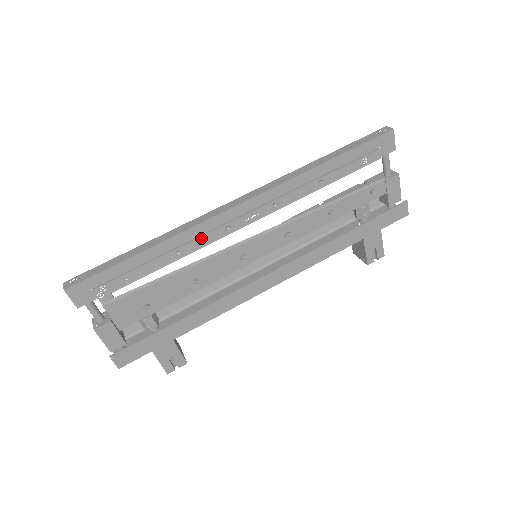
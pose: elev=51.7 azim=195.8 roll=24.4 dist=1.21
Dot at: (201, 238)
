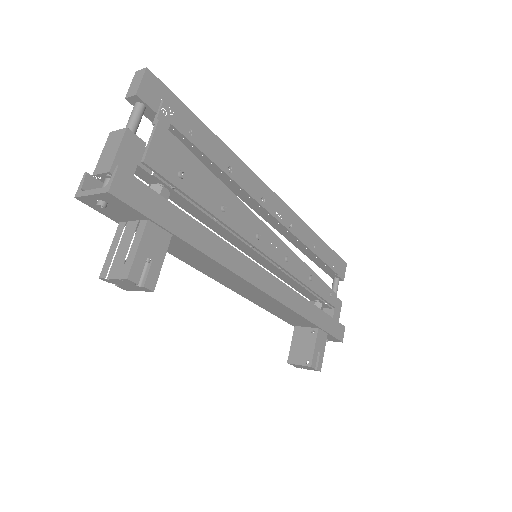
Dot at: (247, 181)
